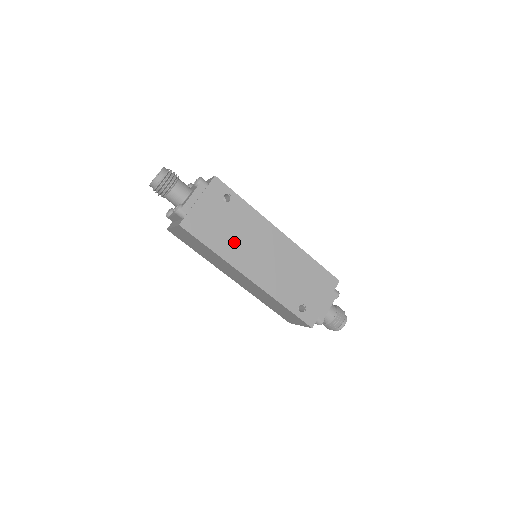
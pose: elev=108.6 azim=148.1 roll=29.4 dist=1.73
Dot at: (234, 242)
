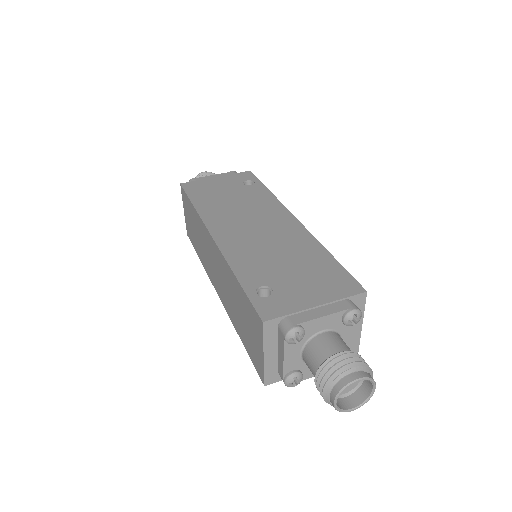
Dot at: (225, 207)
